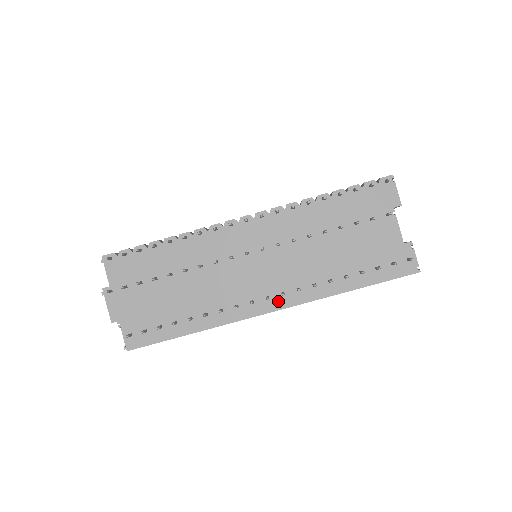
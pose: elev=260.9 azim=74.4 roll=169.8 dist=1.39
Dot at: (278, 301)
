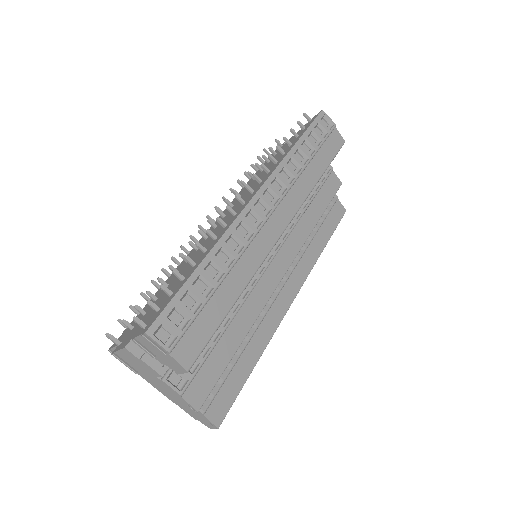
Dot at: occluded
